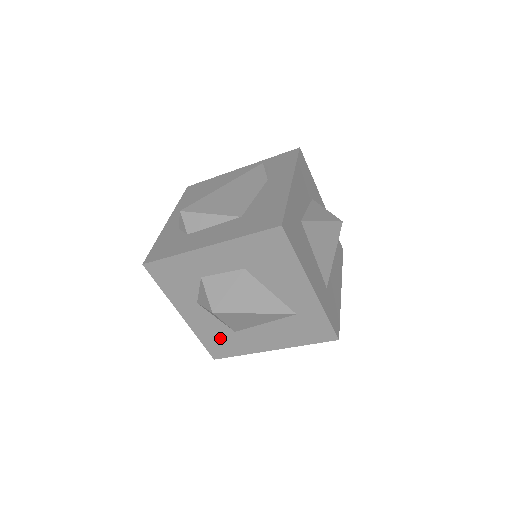
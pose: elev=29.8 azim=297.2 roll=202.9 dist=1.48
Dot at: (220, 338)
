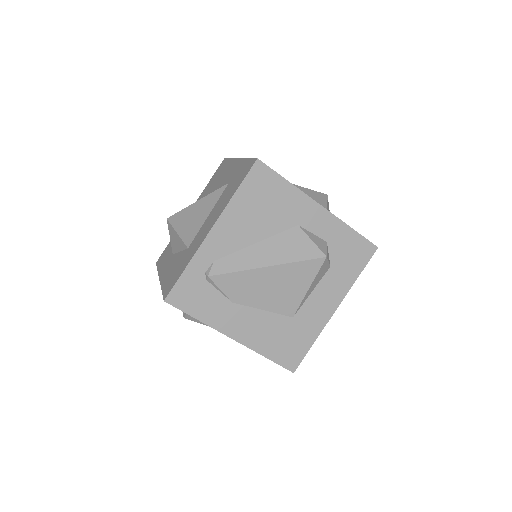
Dot at: (176, 269)
